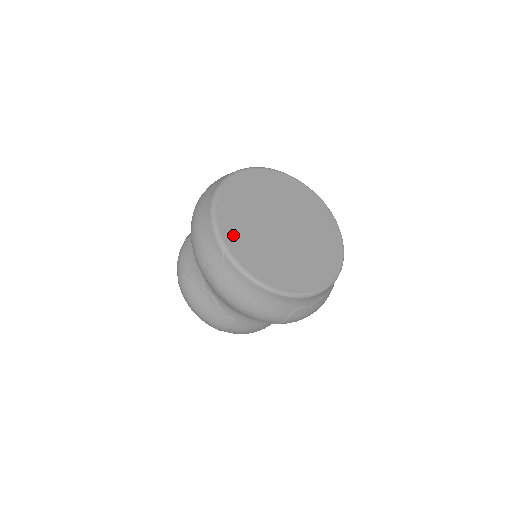
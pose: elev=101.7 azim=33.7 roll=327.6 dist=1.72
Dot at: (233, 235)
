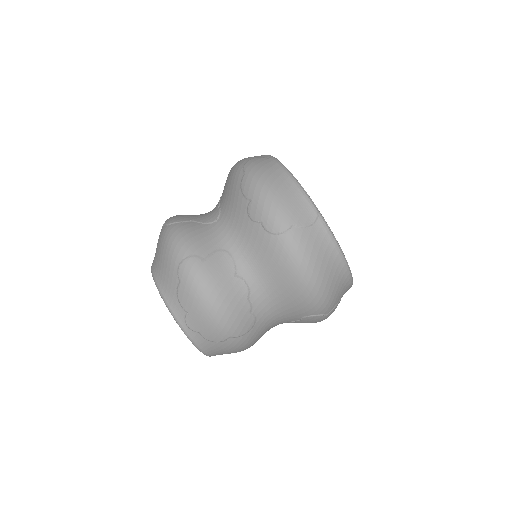
Dot at: occluded
